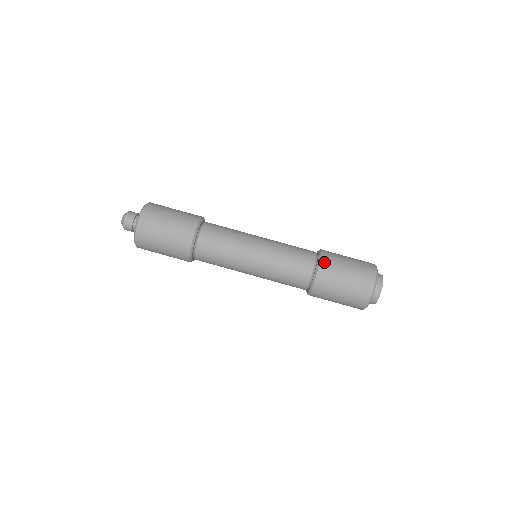
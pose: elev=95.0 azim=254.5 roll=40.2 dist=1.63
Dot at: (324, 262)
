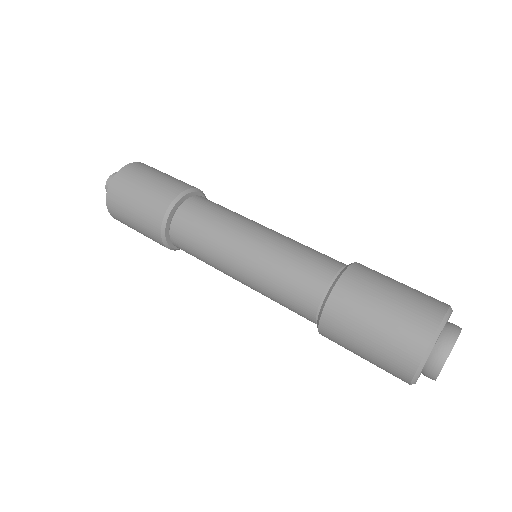
Dot at: occluded
